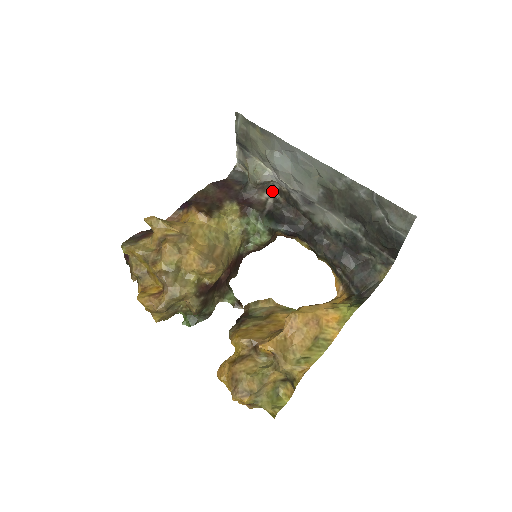
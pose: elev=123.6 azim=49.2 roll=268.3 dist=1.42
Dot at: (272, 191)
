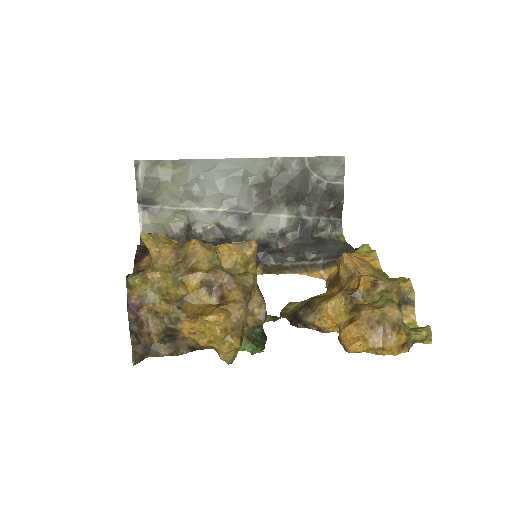
Dot at: (196, 238)
